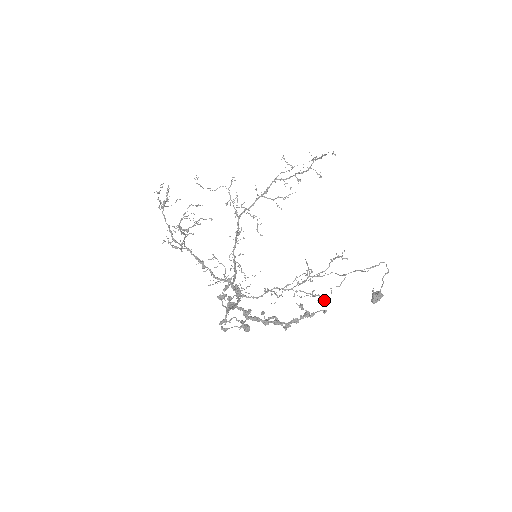
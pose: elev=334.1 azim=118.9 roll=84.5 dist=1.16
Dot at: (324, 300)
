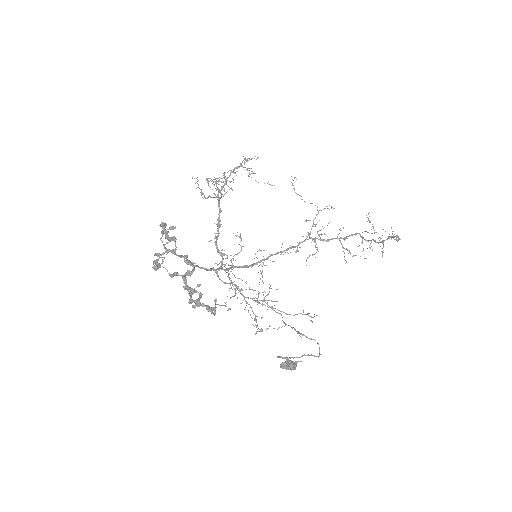
Dot at: (260, 331)
